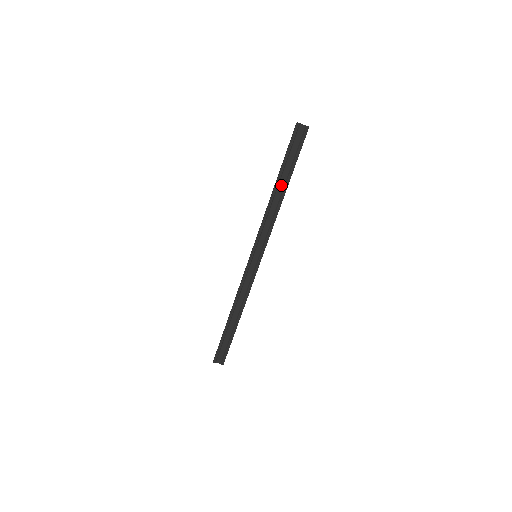
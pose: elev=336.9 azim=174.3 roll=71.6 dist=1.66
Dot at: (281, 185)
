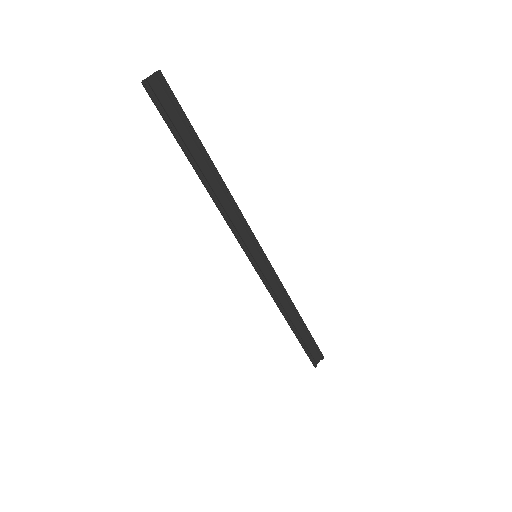
Dot at: (204, 168)
